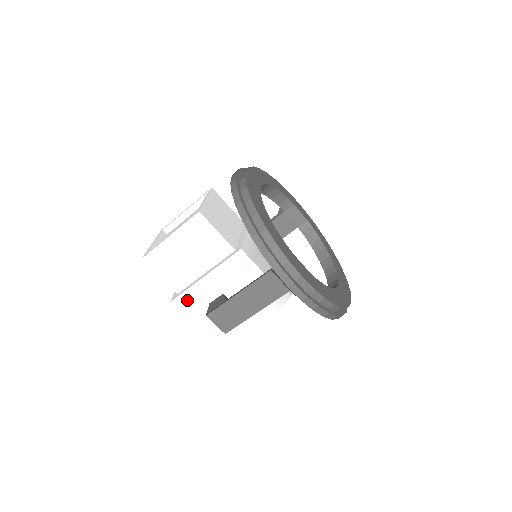
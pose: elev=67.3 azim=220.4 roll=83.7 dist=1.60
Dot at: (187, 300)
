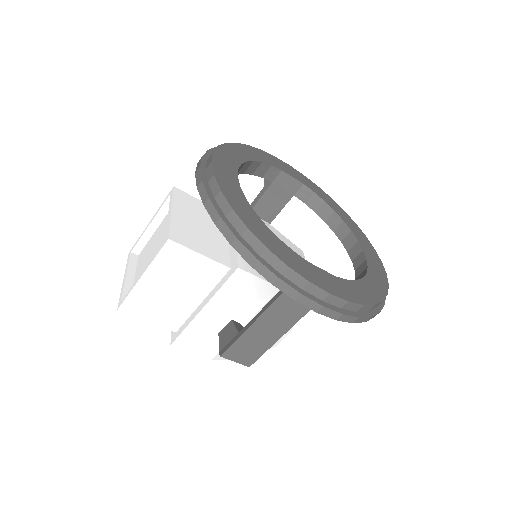
Dot at: (190, 338)
